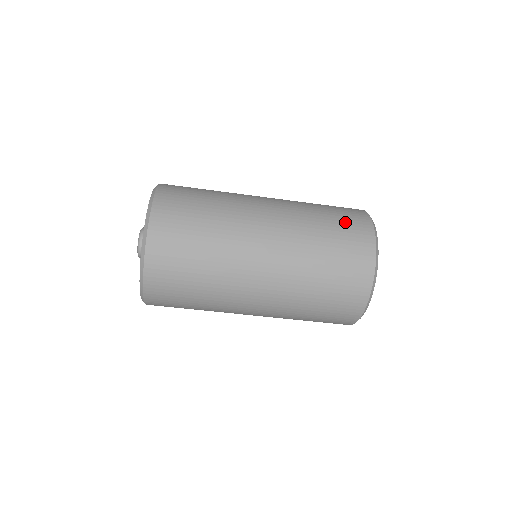
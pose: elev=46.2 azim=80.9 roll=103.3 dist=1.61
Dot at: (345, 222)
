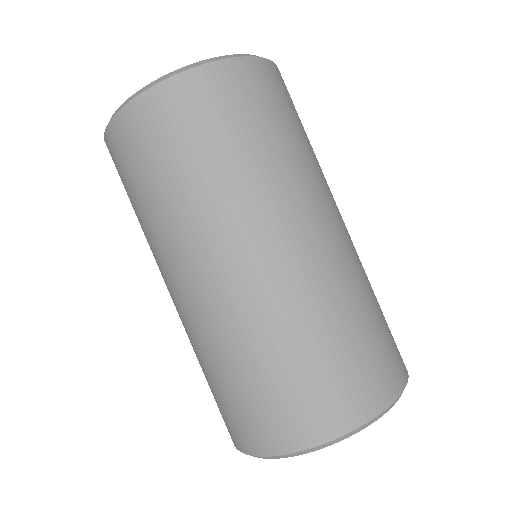
Dot at: occluded
